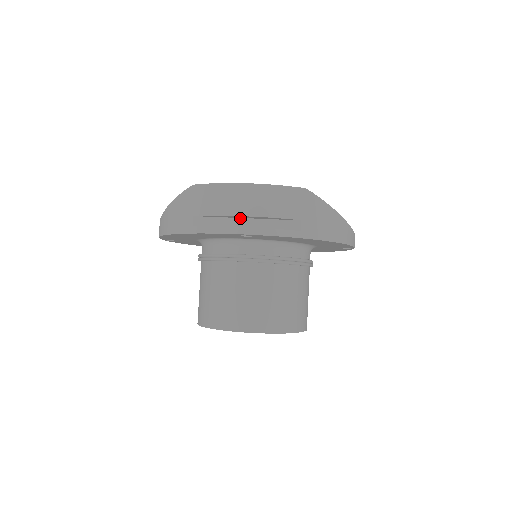
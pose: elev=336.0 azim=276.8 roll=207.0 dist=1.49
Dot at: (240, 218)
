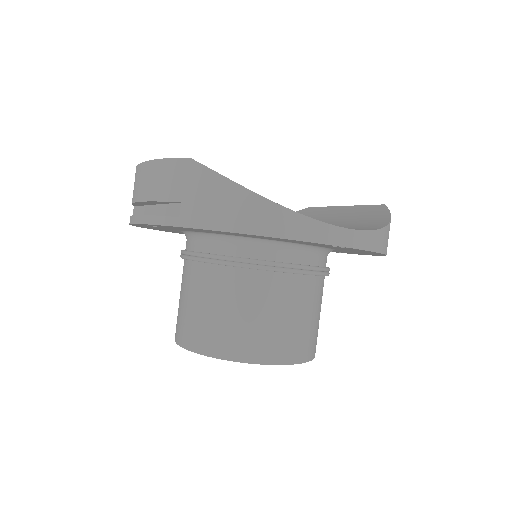
Dot at: (152, 205)
